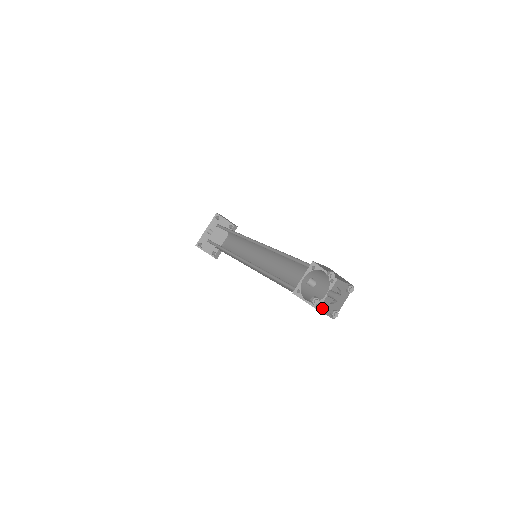
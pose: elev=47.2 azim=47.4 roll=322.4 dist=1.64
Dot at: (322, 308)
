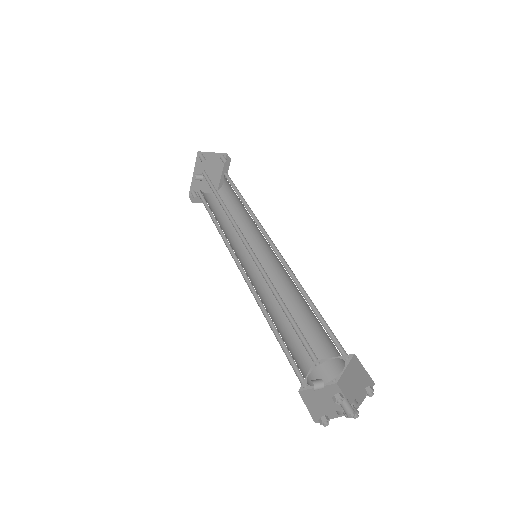
Dot at: (341, 385)
